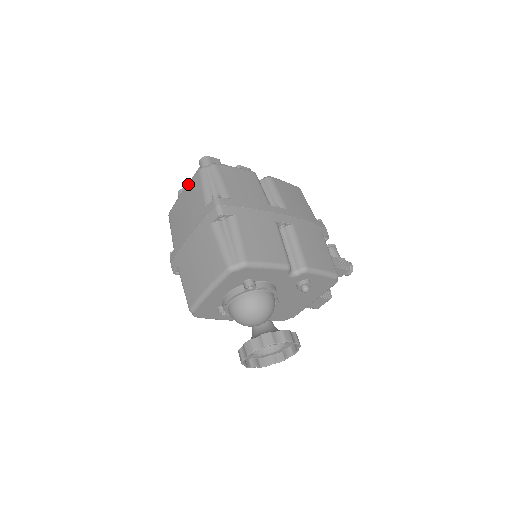
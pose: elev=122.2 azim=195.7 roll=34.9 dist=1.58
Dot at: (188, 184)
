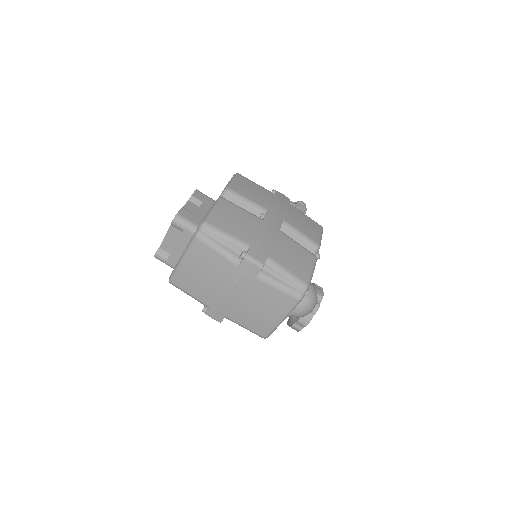
Dot at: (188, 253)
